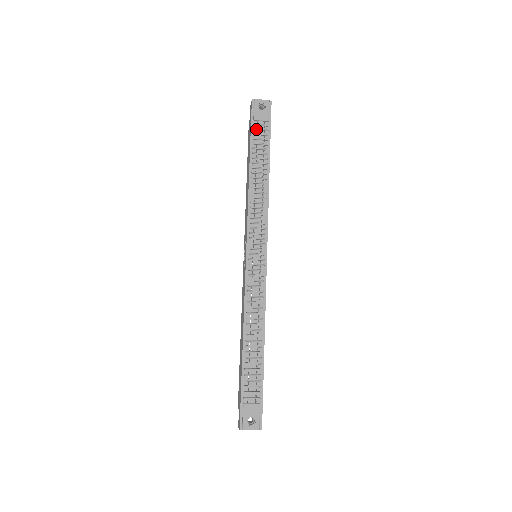
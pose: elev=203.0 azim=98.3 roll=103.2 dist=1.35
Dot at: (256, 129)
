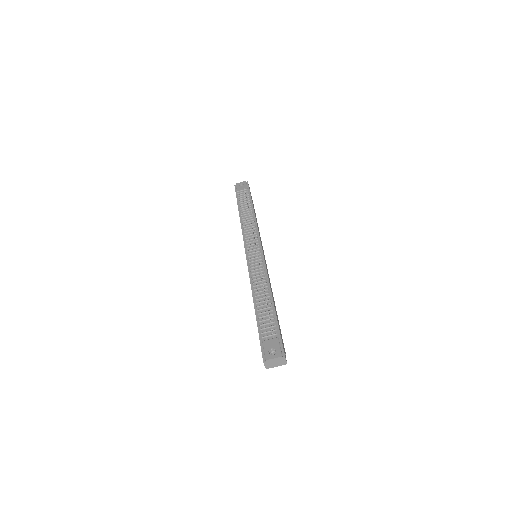
Dot at: (239, 195)
